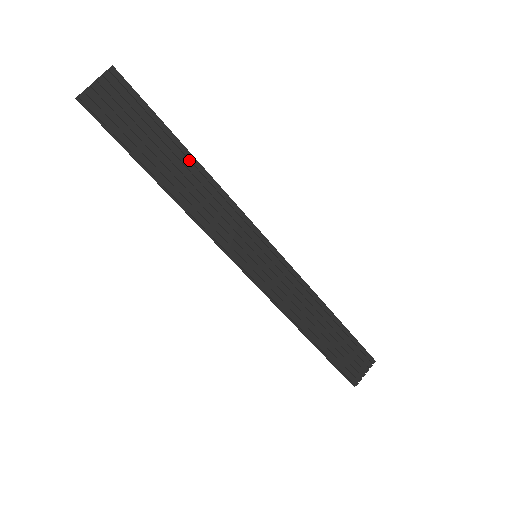
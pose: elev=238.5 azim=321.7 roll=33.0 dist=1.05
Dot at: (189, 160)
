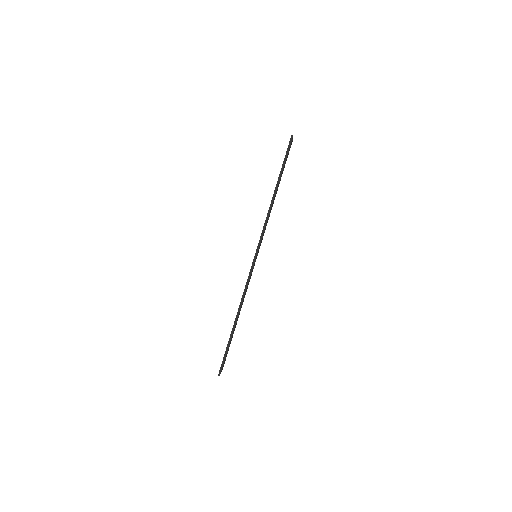
Dot at: occluded
